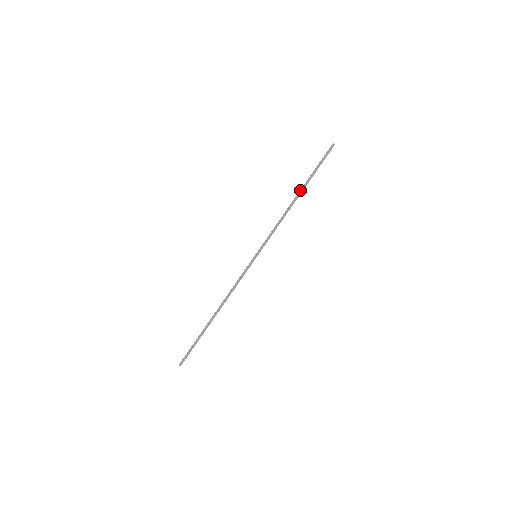
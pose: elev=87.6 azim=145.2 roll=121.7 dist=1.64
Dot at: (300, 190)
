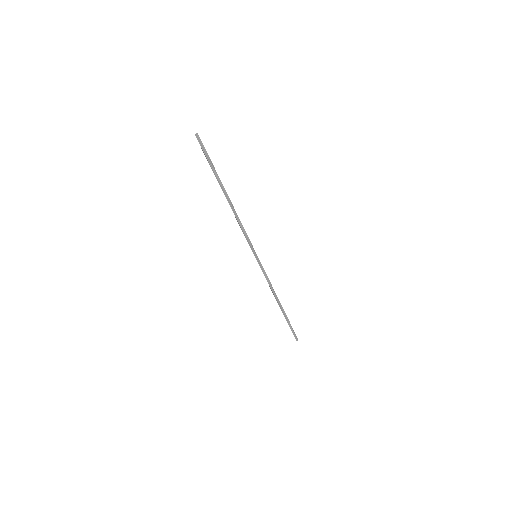
Dot at: occluded
